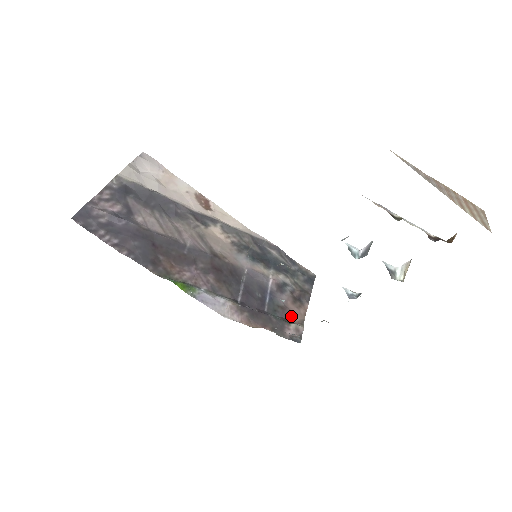
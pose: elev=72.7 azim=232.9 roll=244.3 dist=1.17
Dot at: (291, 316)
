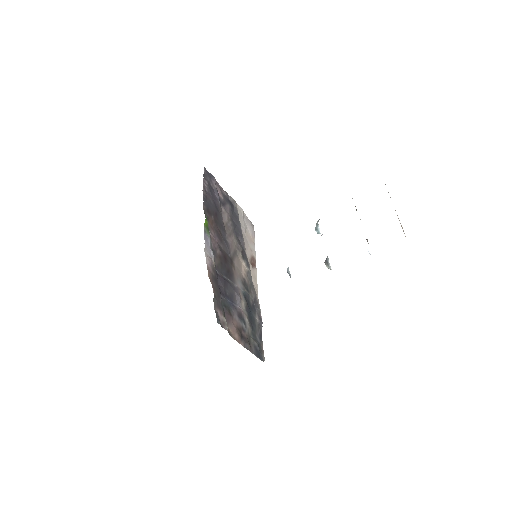
Dot at: (229, 322)
